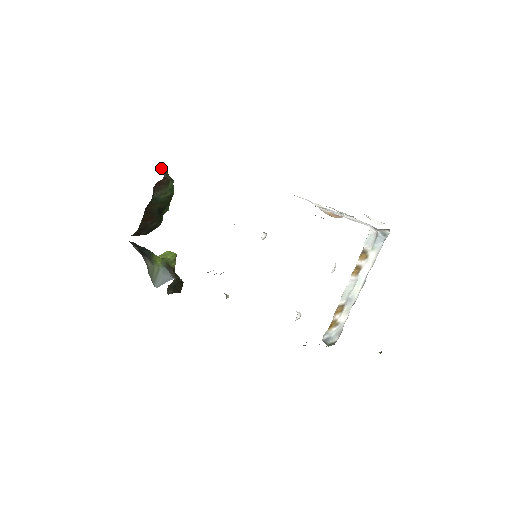
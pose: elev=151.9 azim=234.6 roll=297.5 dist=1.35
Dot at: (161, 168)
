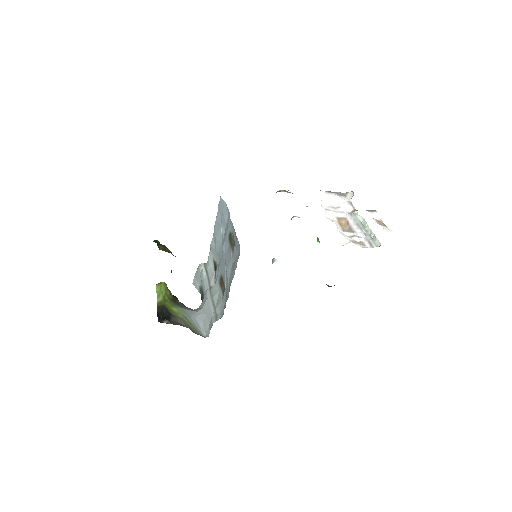
Dot at: (159, 248)
